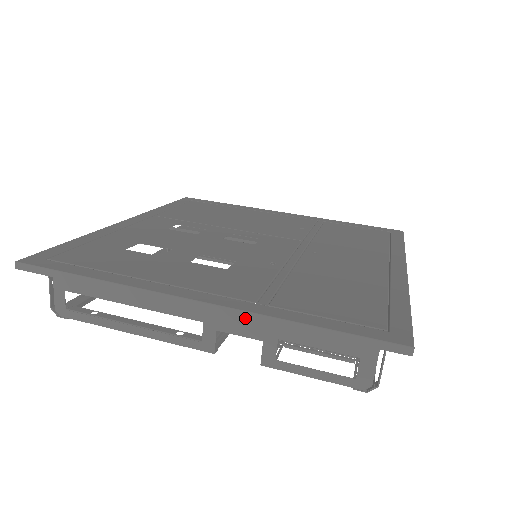
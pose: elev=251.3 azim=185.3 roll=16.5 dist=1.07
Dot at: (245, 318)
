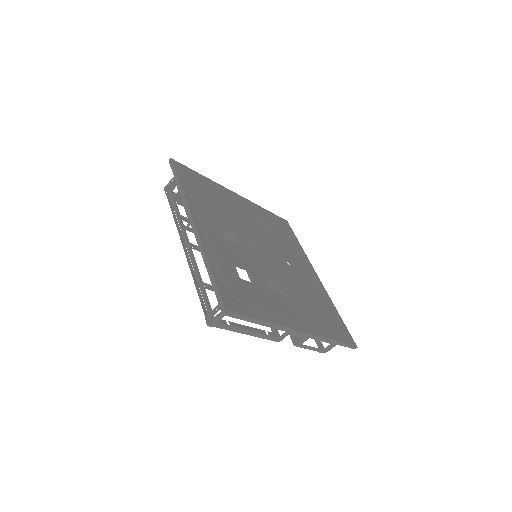
Dot at: (316, 338)
